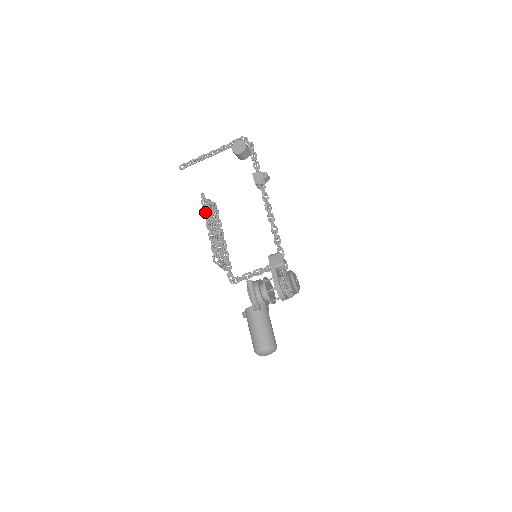
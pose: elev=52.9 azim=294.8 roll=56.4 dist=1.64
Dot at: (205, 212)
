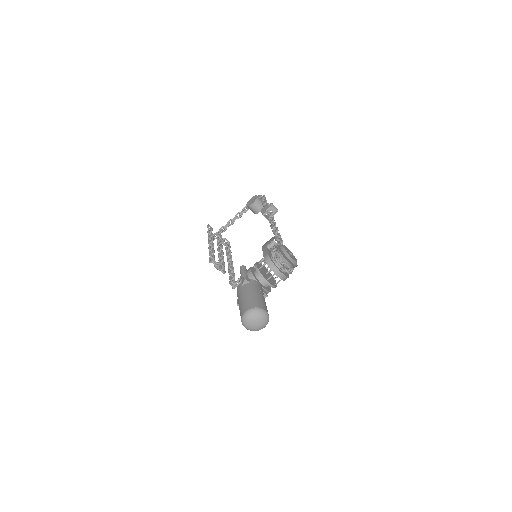
Dot at: (208, 234)
